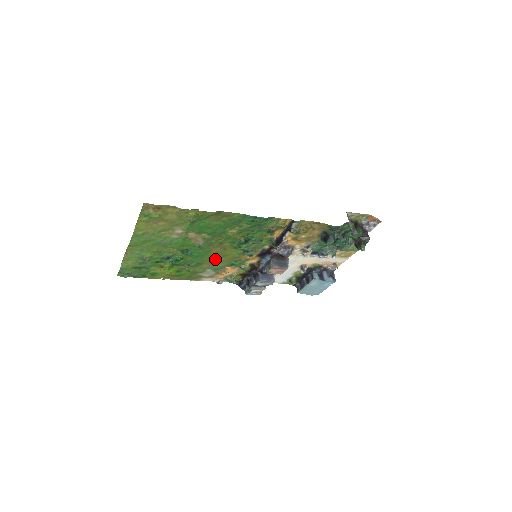
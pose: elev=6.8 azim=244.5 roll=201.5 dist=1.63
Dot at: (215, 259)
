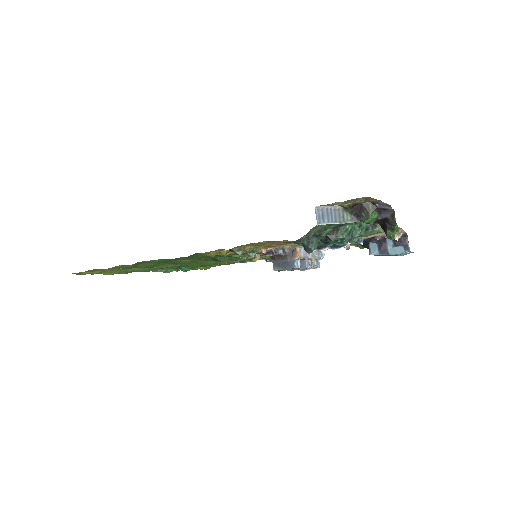
Dot at: (223, 260)
